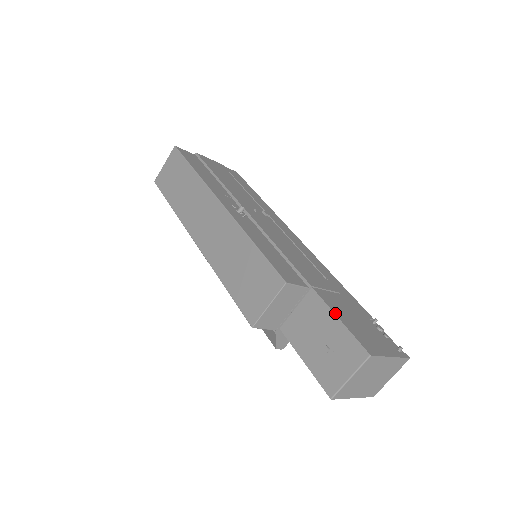
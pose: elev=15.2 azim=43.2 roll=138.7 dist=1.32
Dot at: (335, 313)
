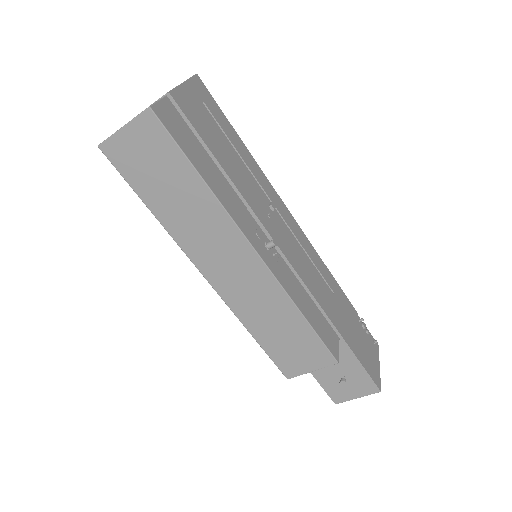
Dot at: (359, 359)
